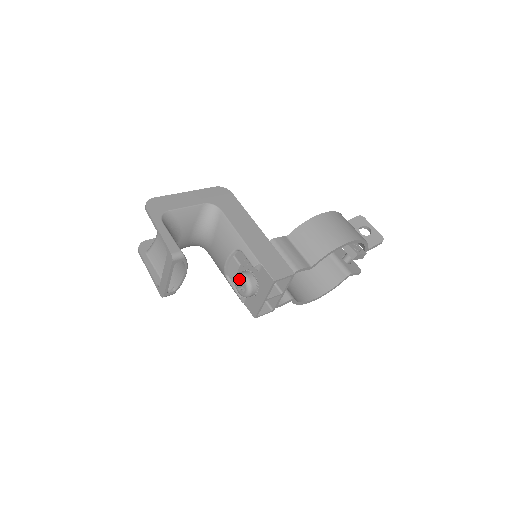
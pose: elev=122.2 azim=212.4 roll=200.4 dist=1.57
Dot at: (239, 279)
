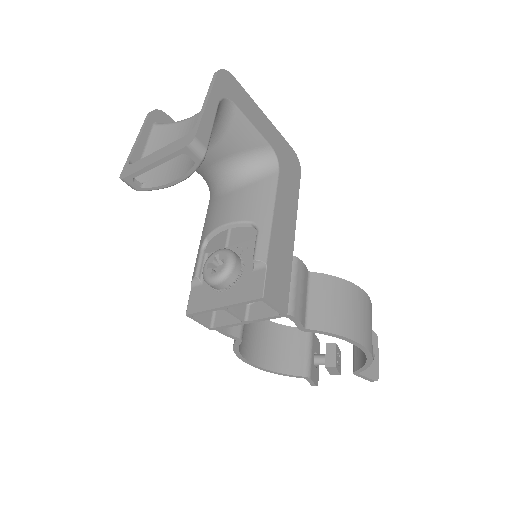
Dot at: (222, 255)
